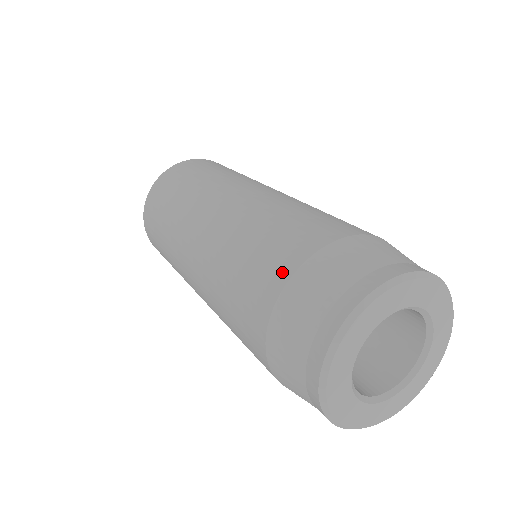
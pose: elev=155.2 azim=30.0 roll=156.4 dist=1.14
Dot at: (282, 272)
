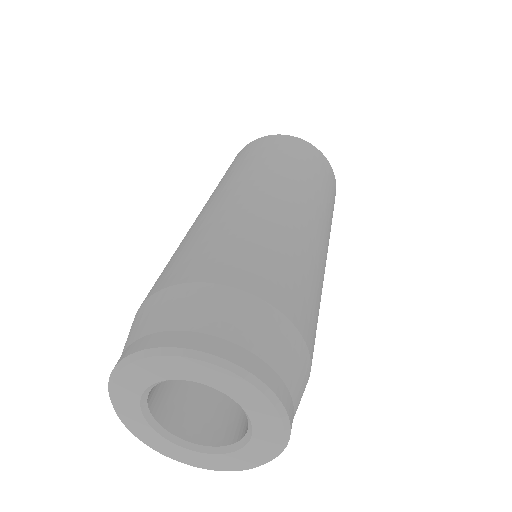
Dot at: (196, 273)
